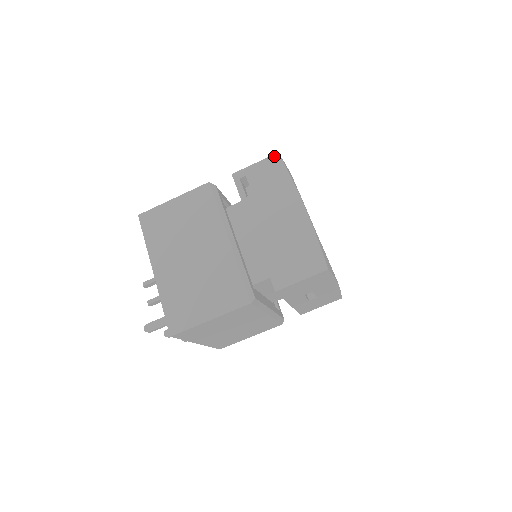
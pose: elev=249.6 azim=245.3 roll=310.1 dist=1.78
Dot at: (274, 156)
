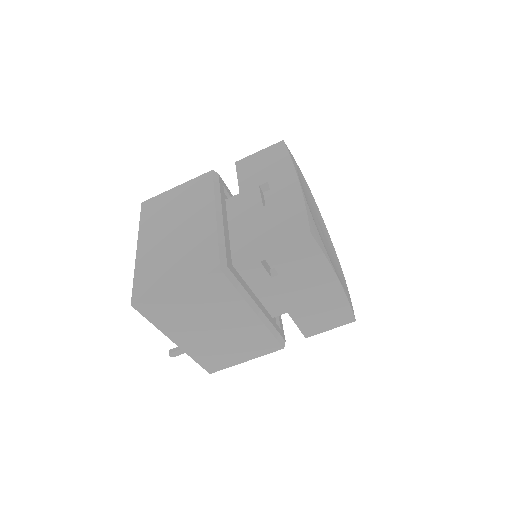
Dot at: (305, 237)
